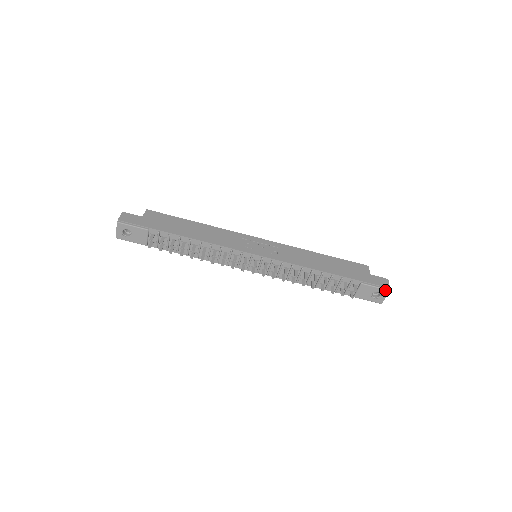
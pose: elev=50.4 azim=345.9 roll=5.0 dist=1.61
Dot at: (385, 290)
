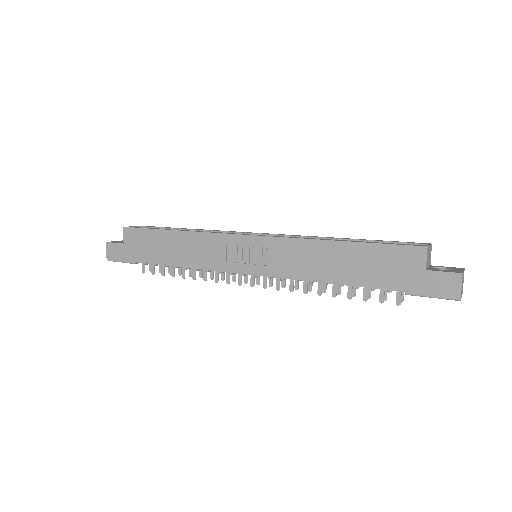
Dot at: (451, 299)
